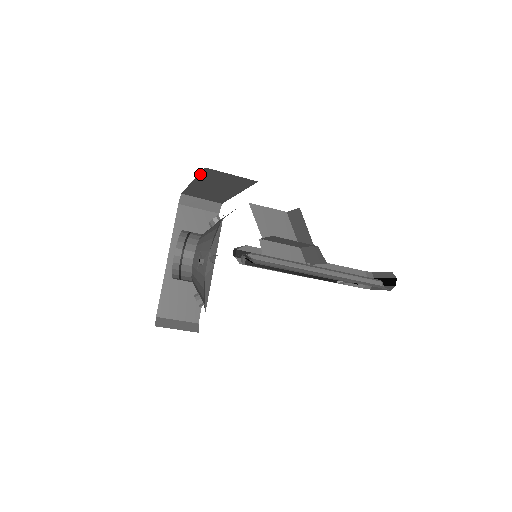
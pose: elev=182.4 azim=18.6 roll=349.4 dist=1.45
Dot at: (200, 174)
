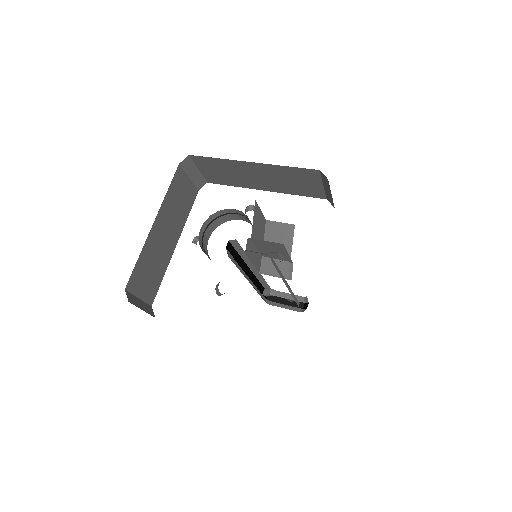
Dot at: (290, 167)
